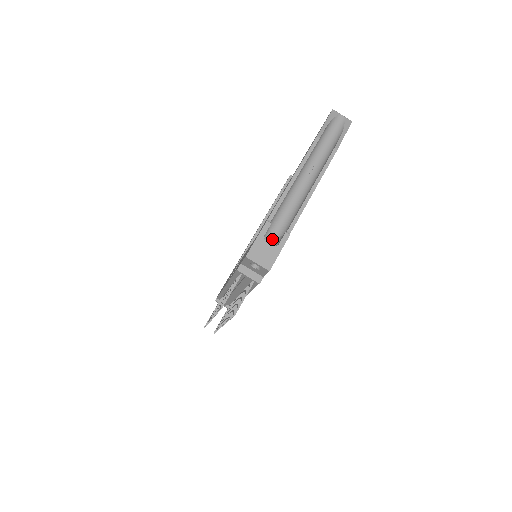
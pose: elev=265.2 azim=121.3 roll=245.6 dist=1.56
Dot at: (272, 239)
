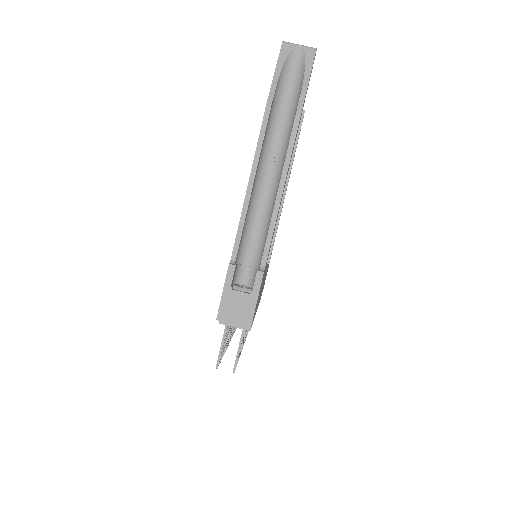
Dot at: (248, 274)
